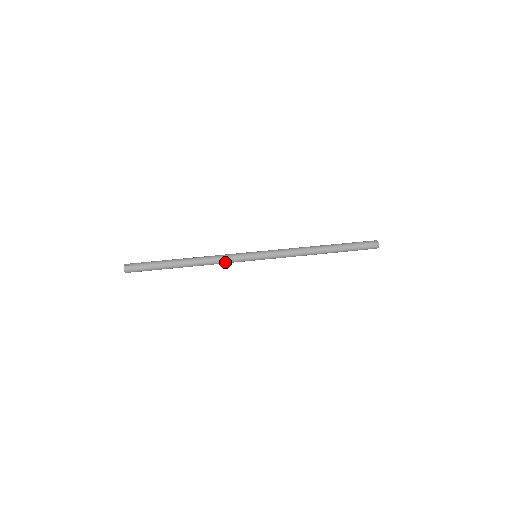
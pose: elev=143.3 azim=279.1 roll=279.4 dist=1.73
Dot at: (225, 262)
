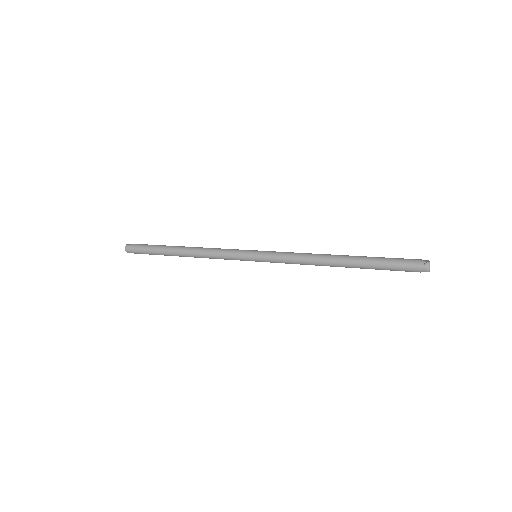
Dot at: (219, 256)
